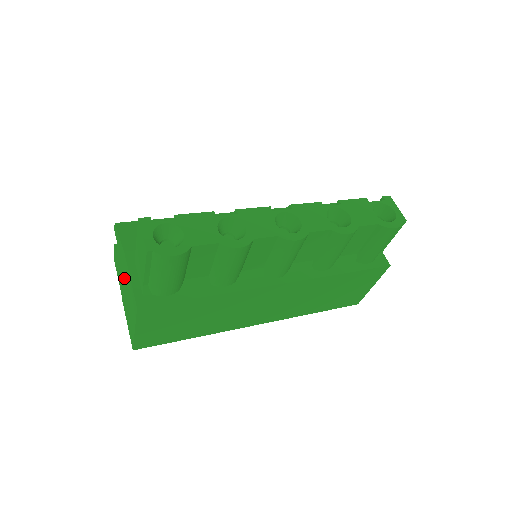
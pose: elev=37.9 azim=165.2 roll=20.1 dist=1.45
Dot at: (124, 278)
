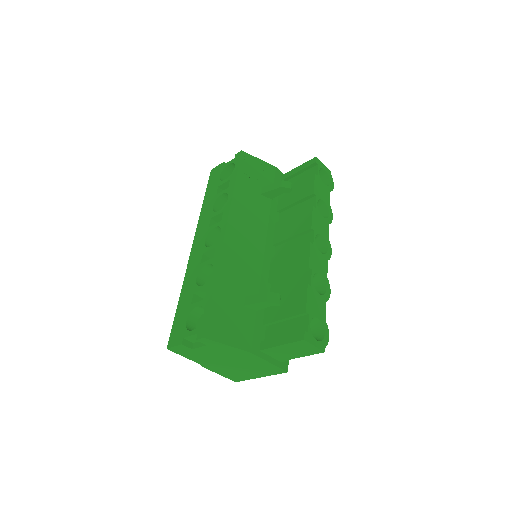
Dot at: (233, 361)
